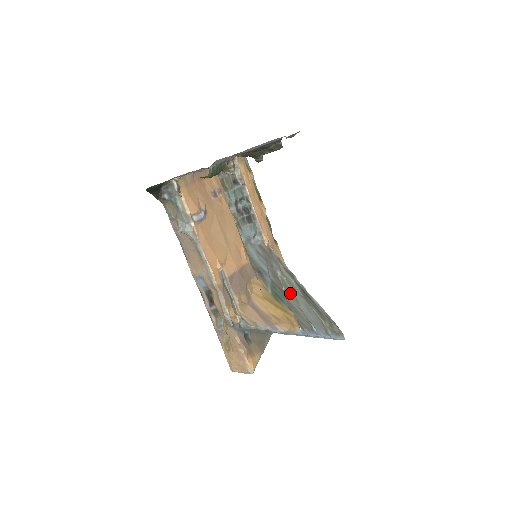
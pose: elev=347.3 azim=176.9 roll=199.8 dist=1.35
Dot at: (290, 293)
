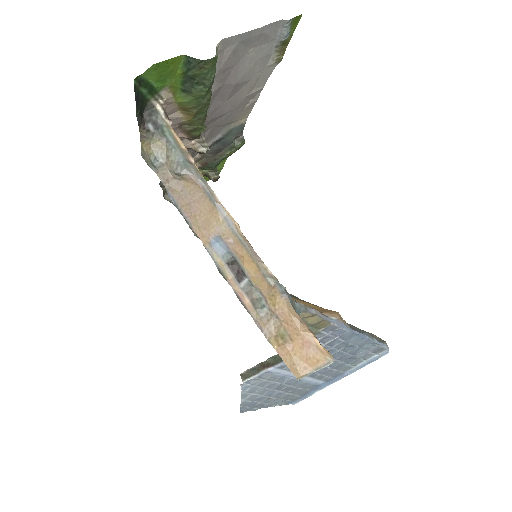
Dot at: occluded
